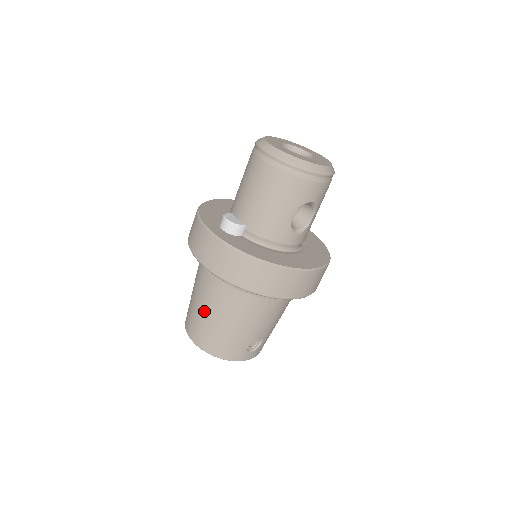
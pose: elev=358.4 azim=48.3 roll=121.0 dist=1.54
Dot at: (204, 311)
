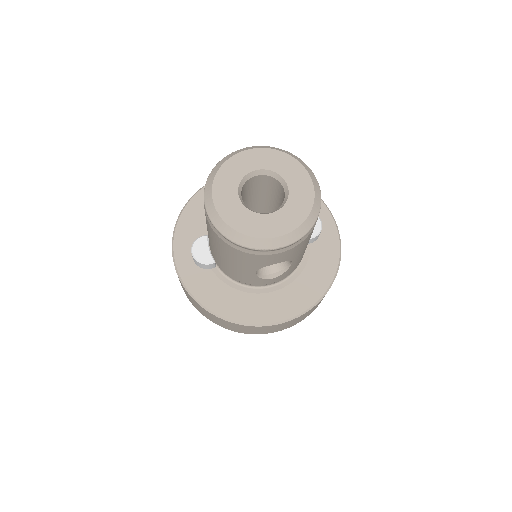
Dot at: occluded
